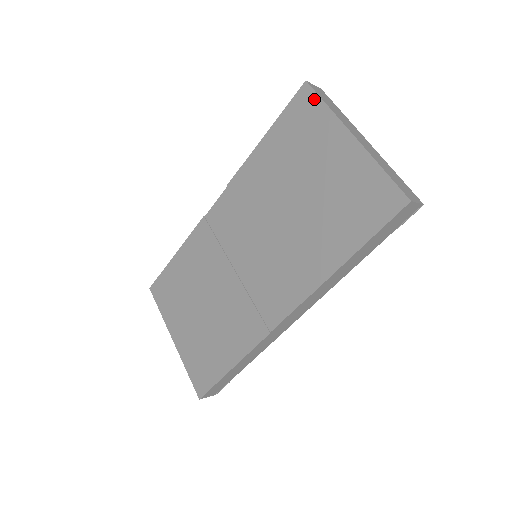
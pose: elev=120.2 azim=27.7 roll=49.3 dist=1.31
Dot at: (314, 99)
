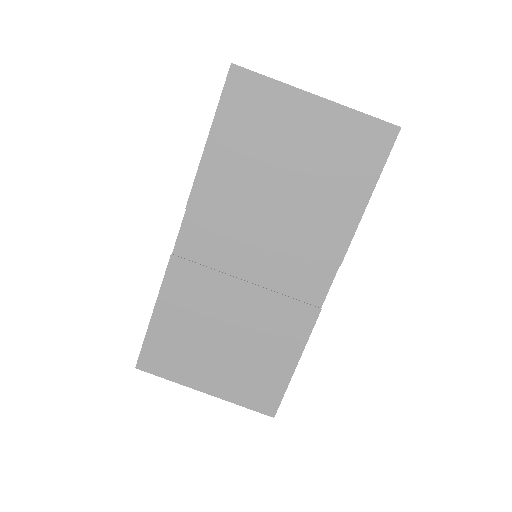
Dot at: (252, 78)
